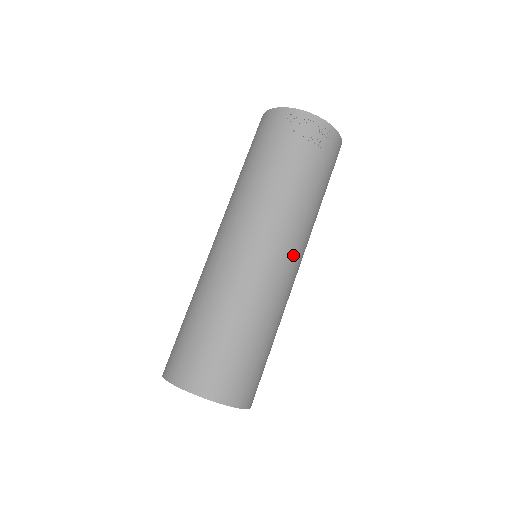
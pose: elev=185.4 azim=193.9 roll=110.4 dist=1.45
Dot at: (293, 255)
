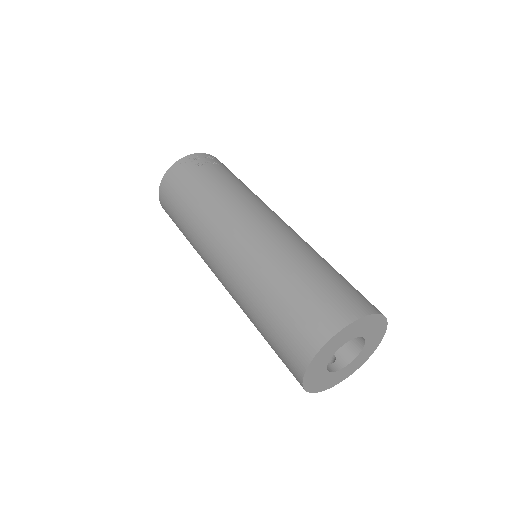
Dot at: (280, 218)
